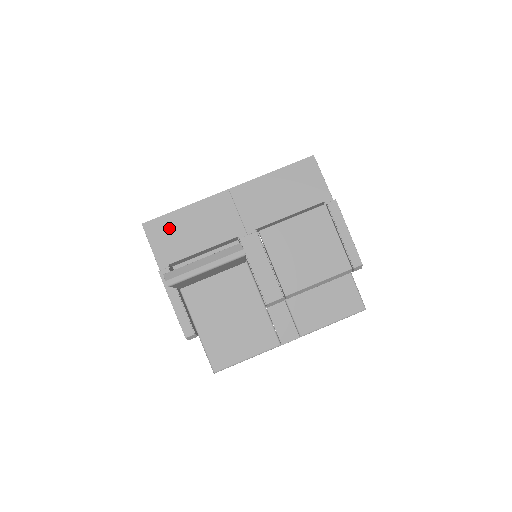
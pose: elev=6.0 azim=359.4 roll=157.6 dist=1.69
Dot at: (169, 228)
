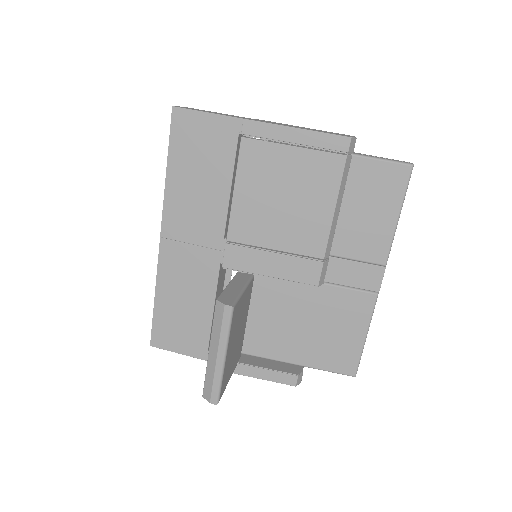
Dot at: (169, 325)
